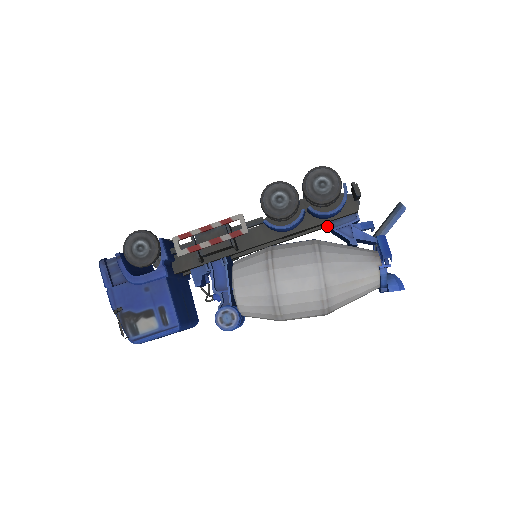
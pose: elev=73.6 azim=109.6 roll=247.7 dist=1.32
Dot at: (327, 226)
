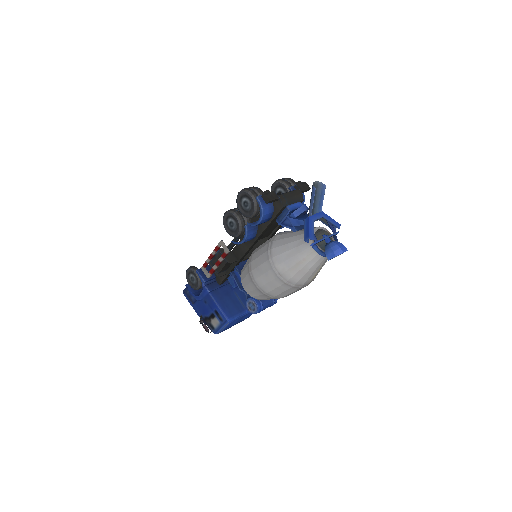
Dot at: occluded
